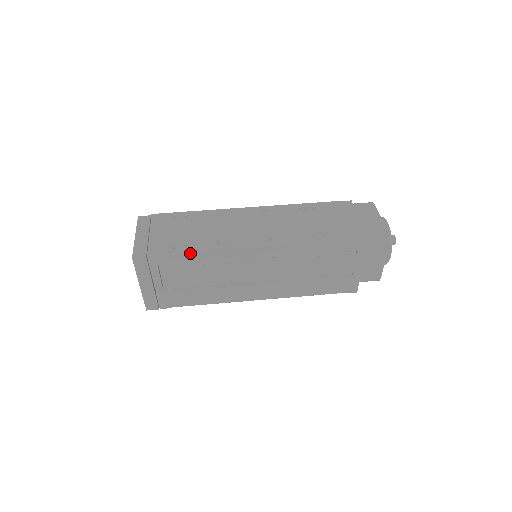
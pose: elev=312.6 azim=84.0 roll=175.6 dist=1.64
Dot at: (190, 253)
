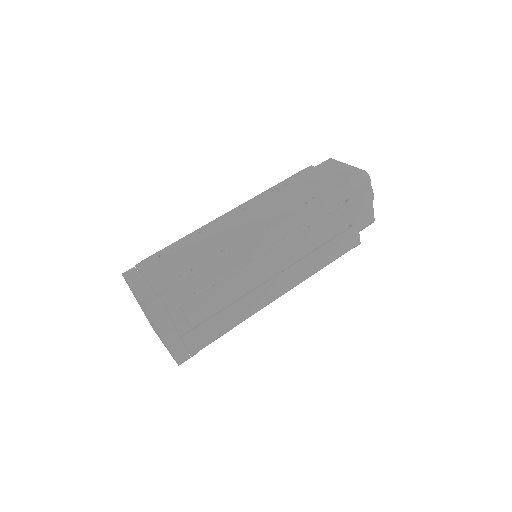
Dot at: (202, 273)
